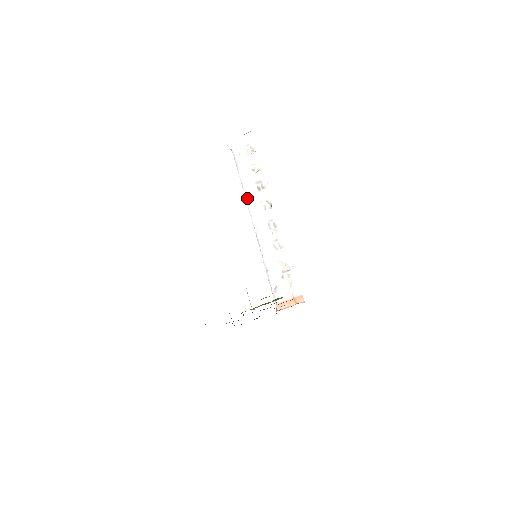
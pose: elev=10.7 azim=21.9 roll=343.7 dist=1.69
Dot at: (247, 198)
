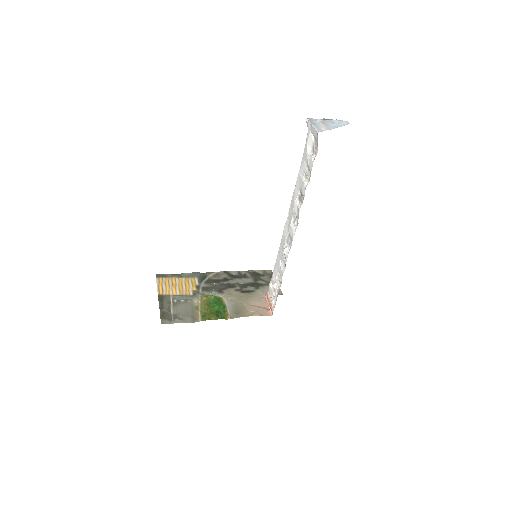
Dot at: (293, 194)
